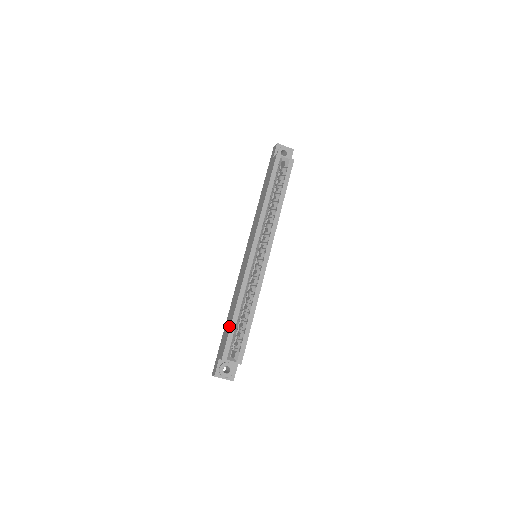
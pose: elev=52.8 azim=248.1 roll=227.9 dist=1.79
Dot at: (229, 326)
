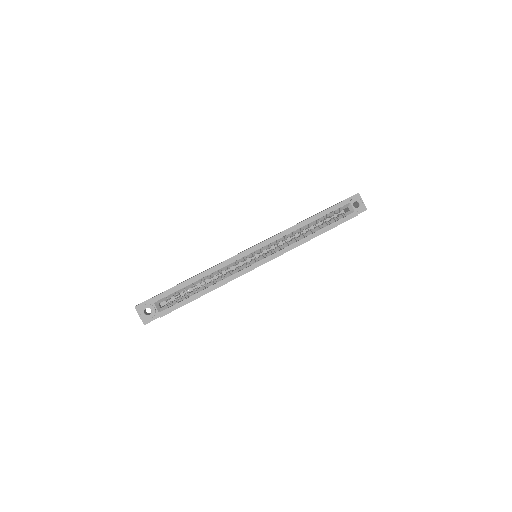
Dot at: (182, 282)
